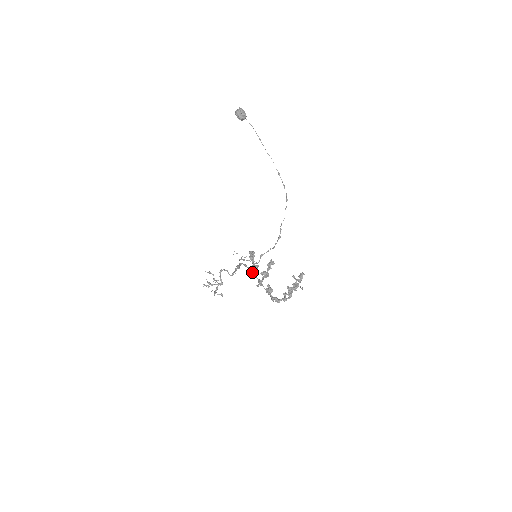
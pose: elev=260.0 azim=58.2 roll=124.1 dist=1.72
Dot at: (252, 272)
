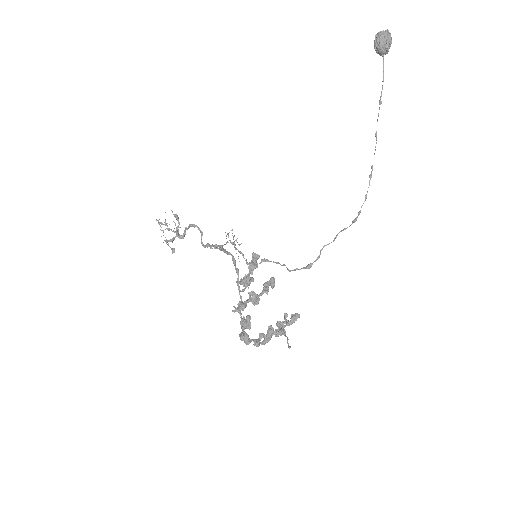
Dot at: (238, 279)
